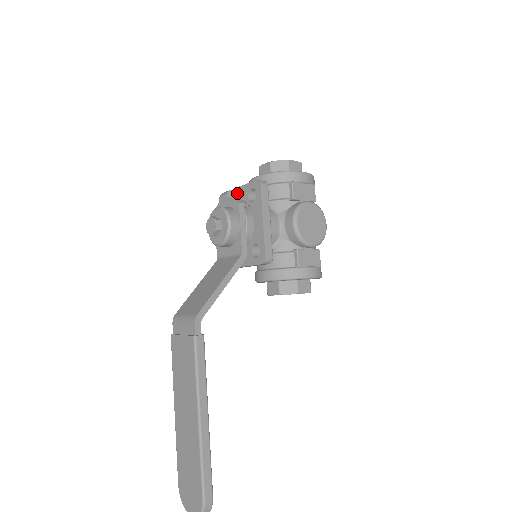
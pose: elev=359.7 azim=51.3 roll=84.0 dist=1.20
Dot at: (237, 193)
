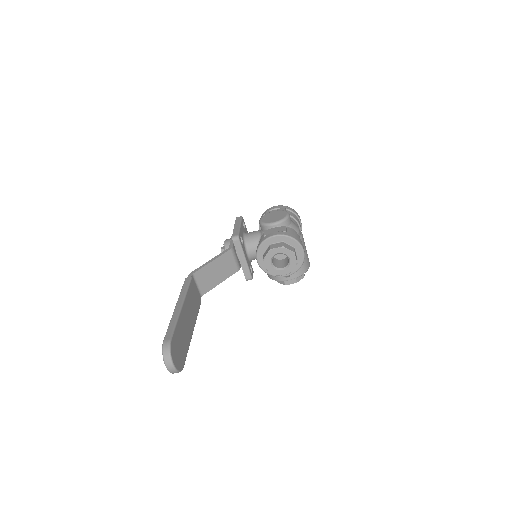
Dot at: occluded
